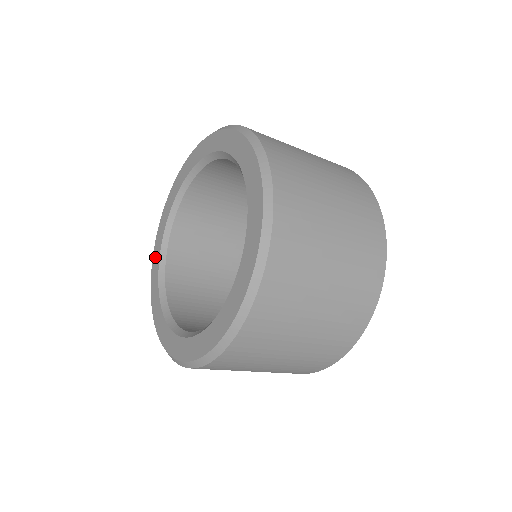
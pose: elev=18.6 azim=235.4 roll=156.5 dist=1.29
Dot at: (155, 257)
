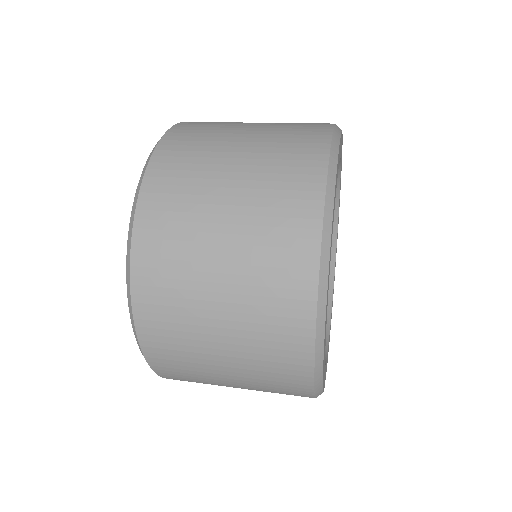
Dot at: occluded
